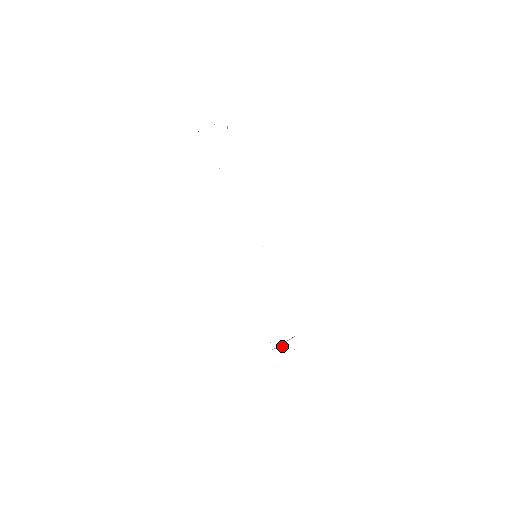
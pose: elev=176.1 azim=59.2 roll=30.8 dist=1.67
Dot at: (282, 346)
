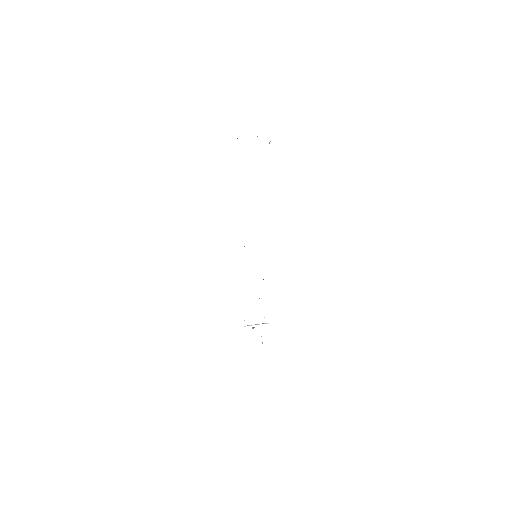
Dot at: (253, 327)
